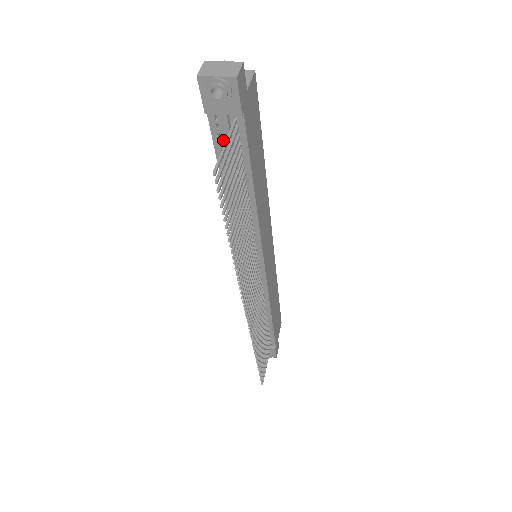
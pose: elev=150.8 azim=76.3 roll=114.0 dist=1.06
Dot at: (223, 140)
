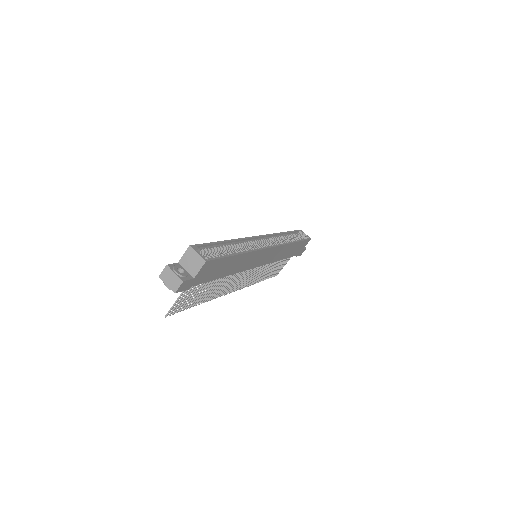
Dot at: occluded
